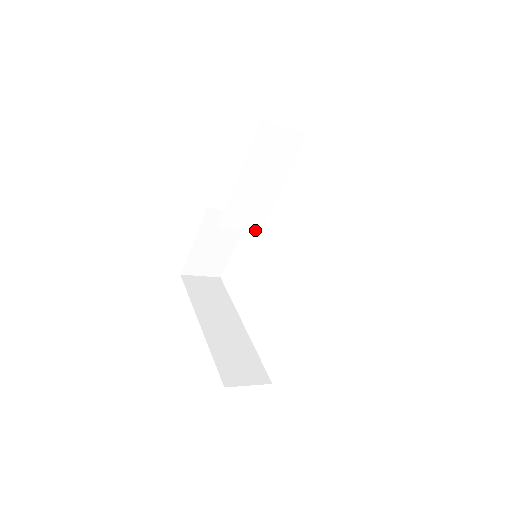
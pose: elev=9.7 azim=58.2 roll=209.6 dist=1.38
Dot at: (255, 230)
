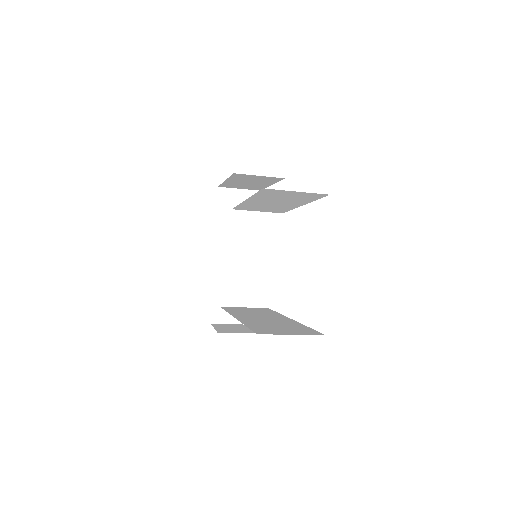
Dot at: (275, 212)
